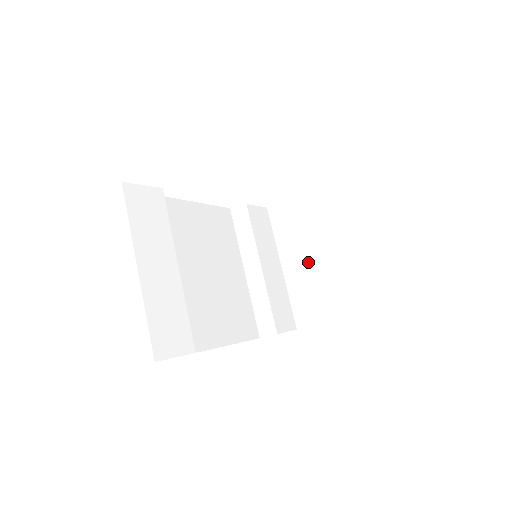
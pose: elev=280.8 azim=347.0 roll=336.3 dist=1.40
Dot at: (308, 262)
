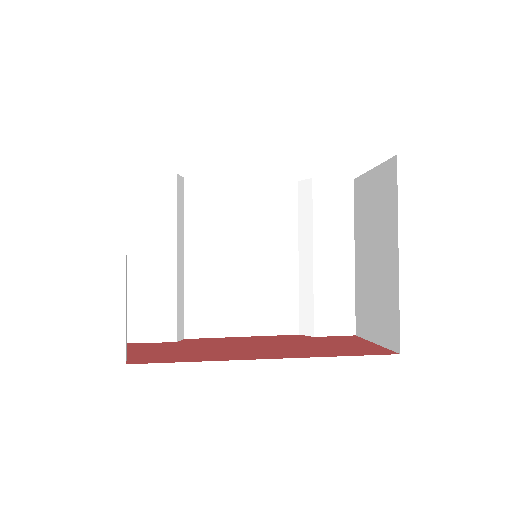
Dot at: (369, 261)
